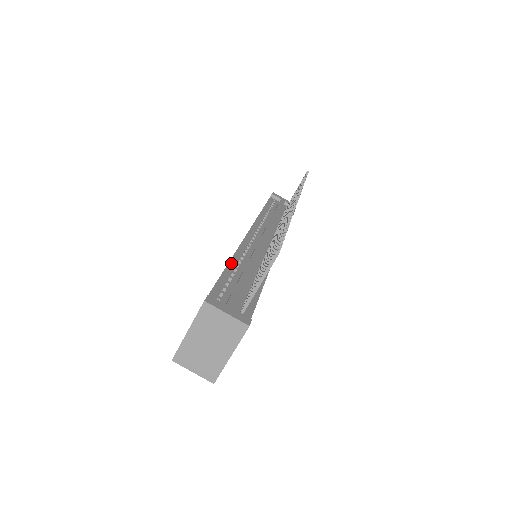
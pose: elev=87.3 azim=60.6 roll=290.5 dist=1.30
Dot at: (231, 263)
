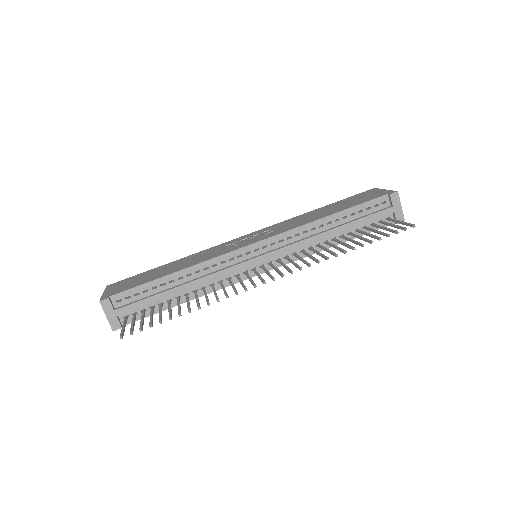
Dot at: (177, 273)
